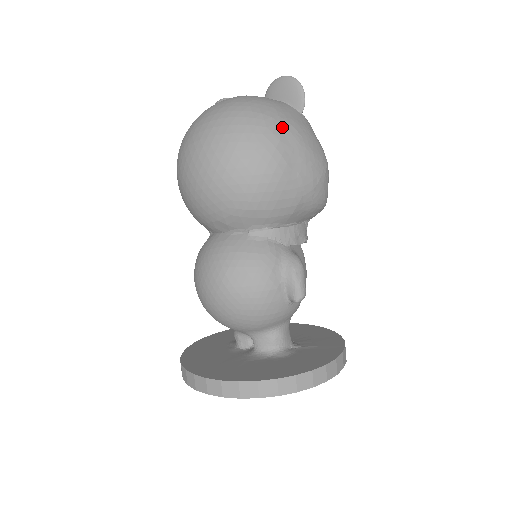
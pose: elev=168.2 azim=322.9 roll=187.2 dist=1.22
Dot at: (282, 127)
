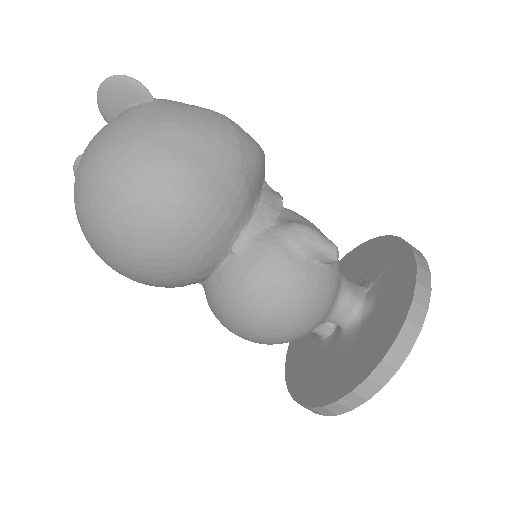
Dot at: (154, 135)
